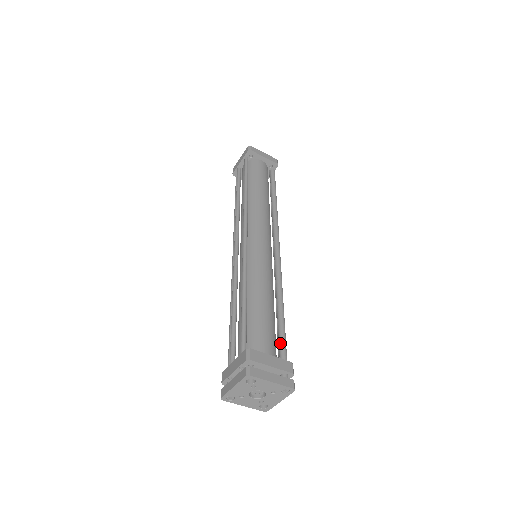
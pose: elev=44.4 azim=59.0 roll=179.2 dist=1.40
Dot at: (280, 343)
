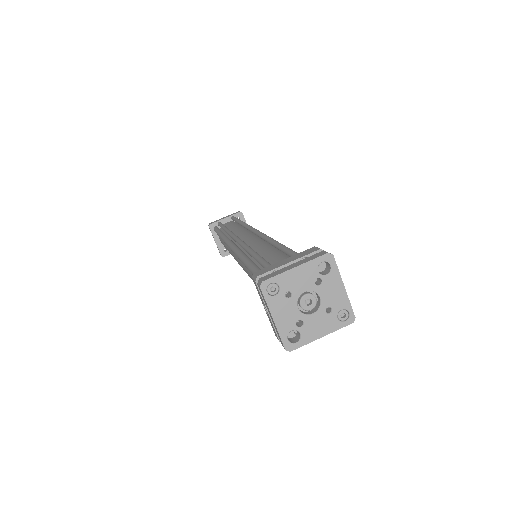
Dot at: occluded
